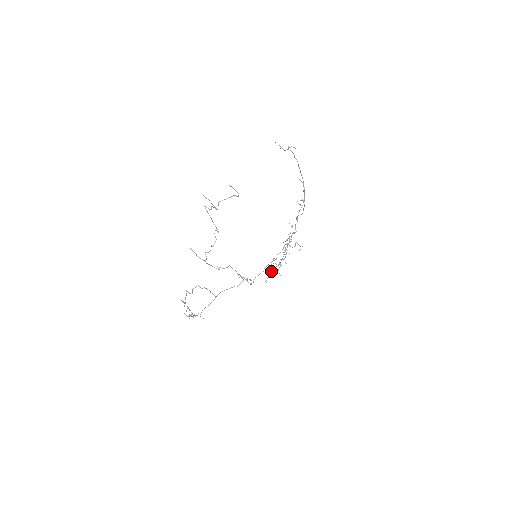
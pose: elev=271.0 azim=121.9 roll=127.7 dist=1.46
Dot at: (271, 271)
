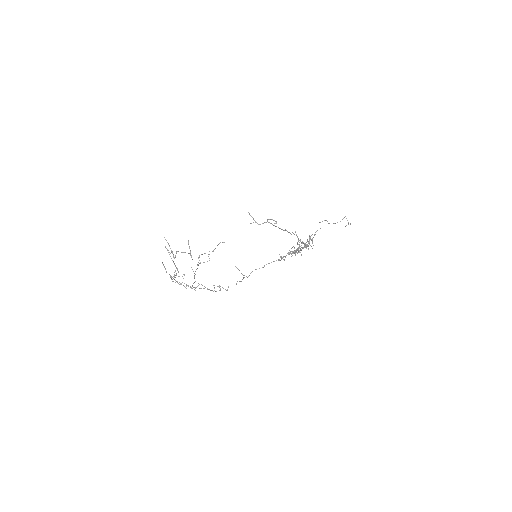
Dot at: occluded
